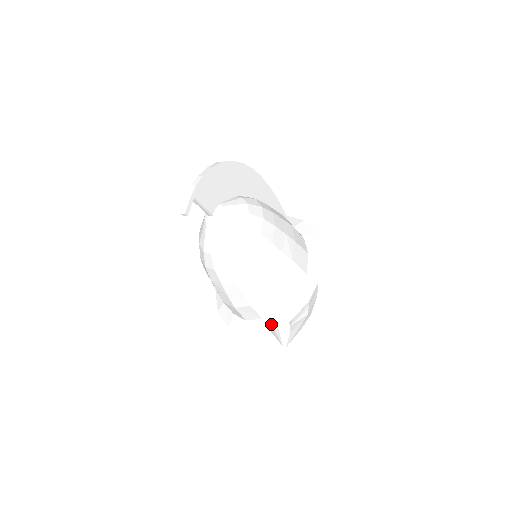
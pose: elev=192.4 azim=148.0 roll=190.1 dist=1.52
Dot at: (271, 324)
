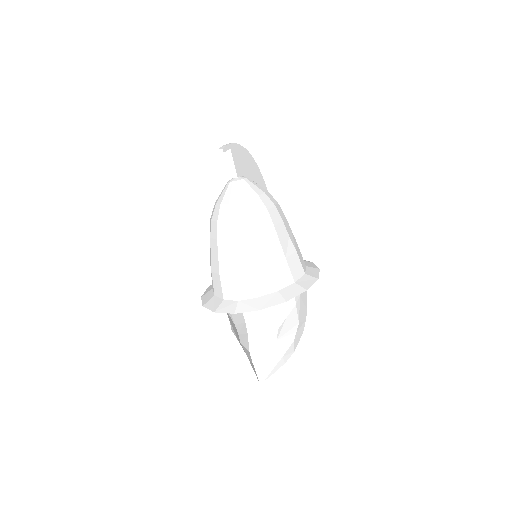
Dot at: (267, 302)
